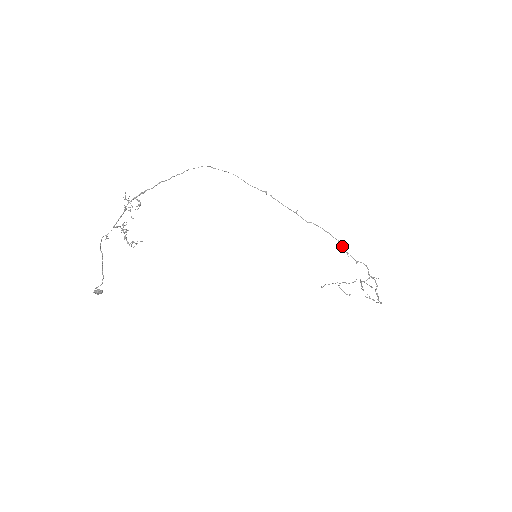
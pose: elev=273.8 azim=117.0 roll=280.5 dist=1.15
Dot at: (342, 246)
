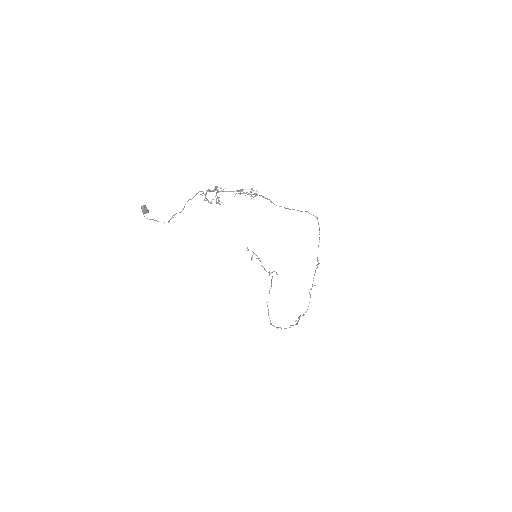
Dot at: occluded
